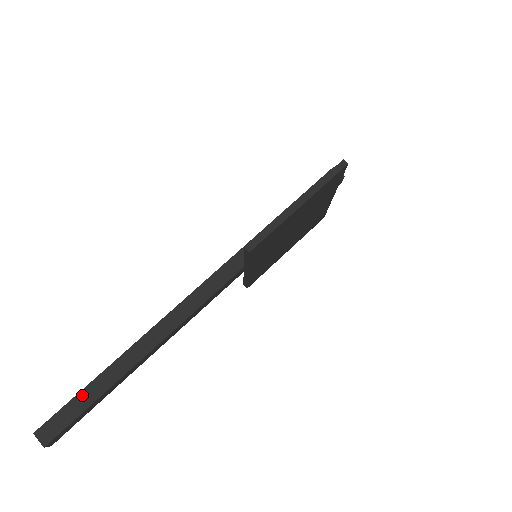
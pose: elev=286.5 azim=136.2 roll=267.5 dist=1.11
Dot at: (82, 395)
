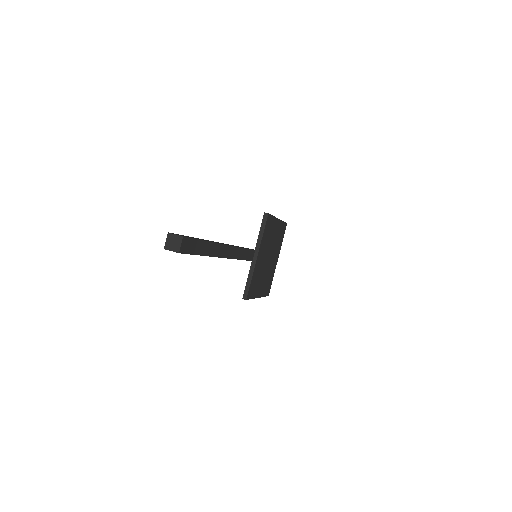
Dot at: occluded
